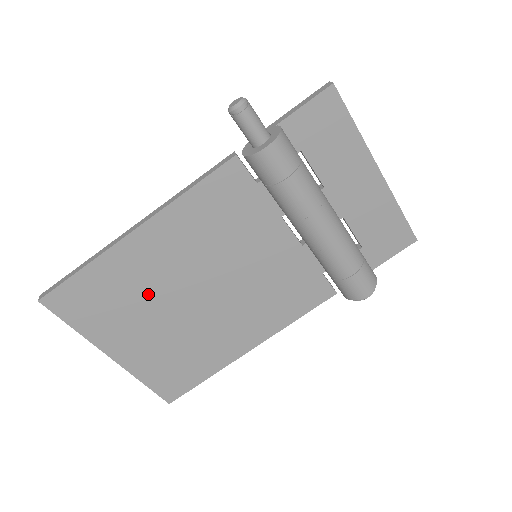
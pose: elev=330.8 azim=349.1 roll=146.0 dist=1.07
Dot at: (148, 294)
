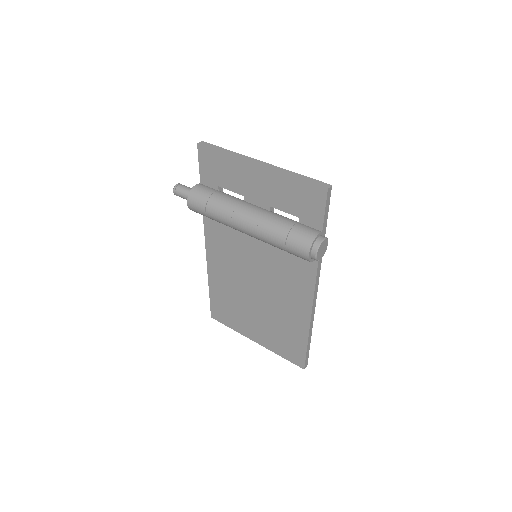
Dot at: (238, 299)
